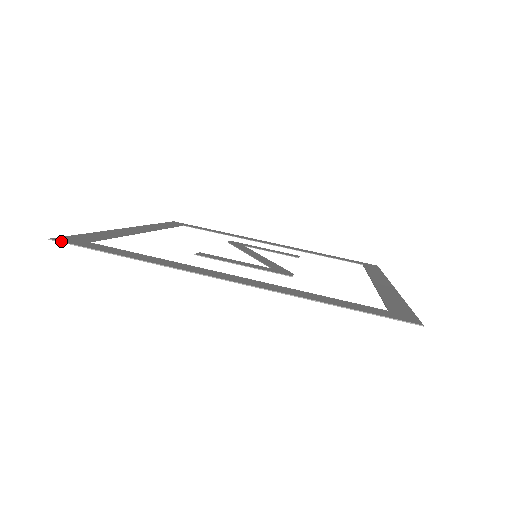
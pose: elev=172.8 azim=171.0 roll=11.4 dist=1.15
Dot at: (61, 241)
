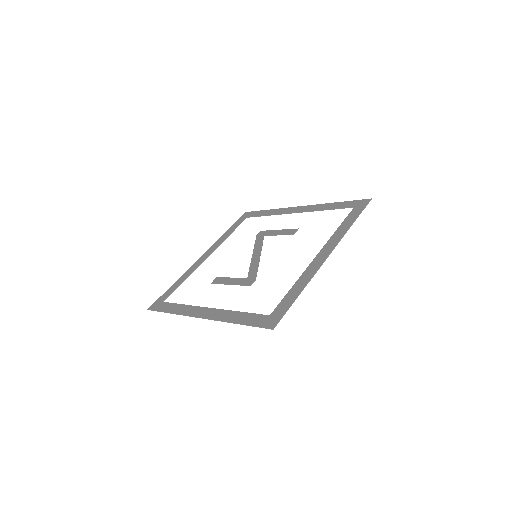
Dot at: (151, 310)
